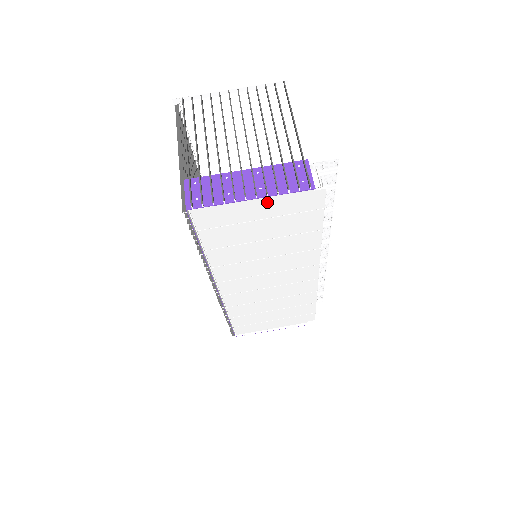
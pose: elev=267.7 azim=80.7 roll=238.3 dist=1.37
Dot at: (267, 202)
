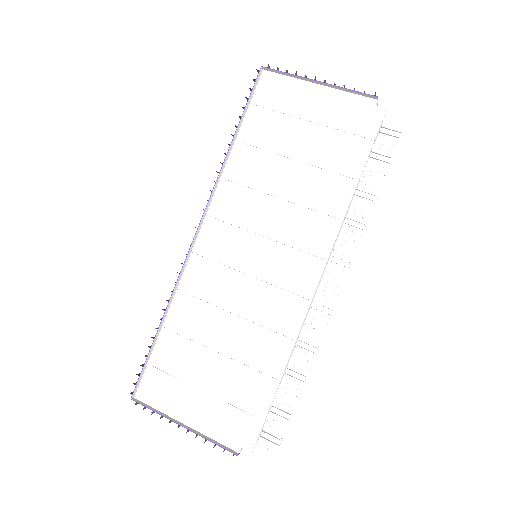
Dot at: (328, 98)
